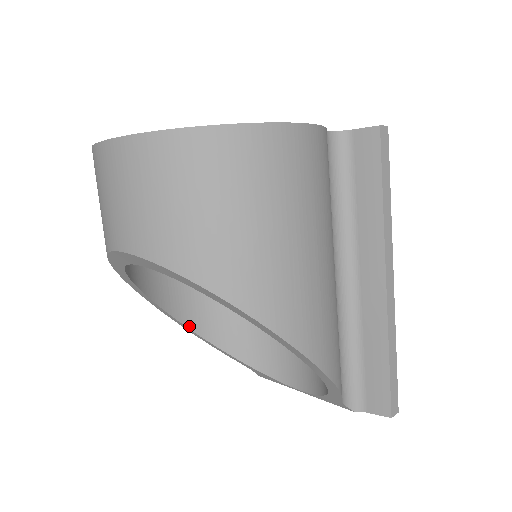
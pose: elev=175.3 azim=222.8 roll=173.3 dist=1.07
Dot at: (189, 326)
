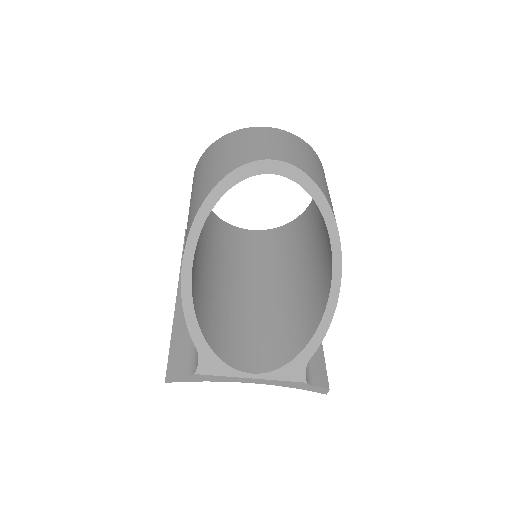
Dot at: (192, 276)
